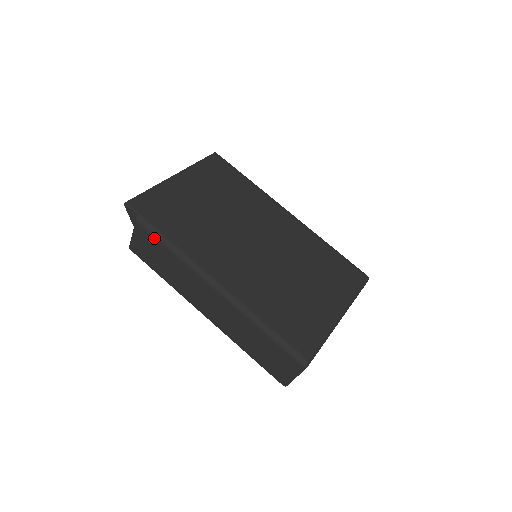
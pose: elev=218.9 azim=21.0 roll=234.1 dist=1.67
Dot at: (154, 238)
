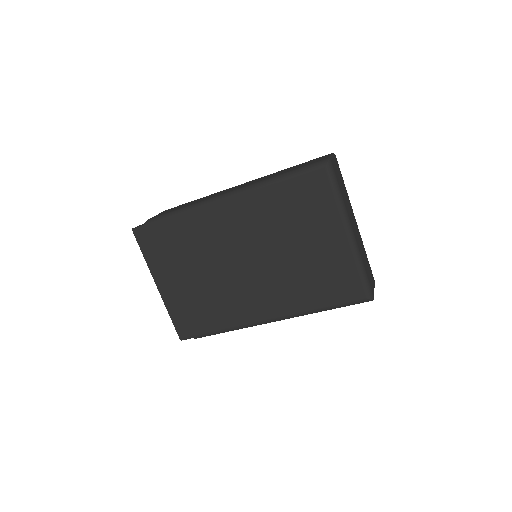
Dot at: occluded
